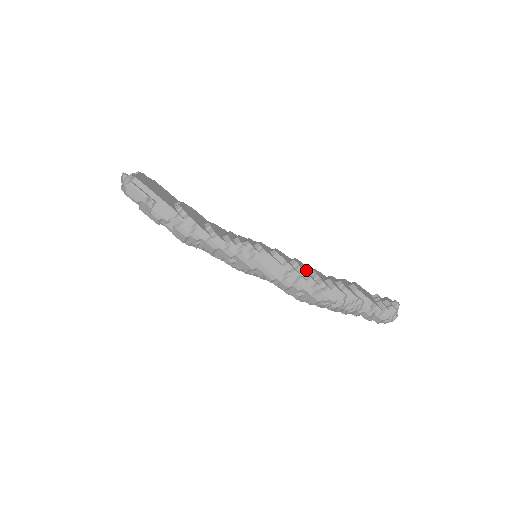
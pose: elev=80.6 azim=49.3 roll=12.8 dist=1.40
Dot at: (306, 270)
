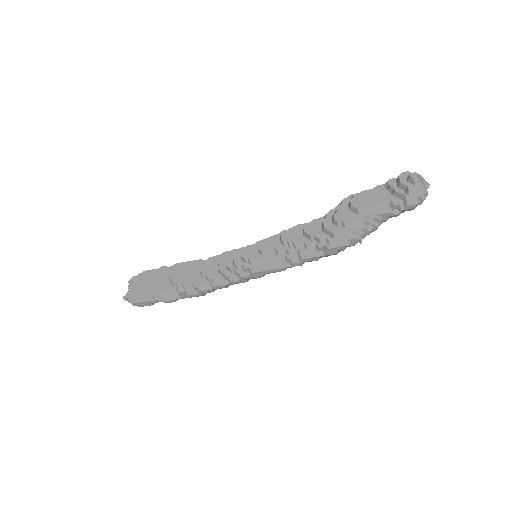
Dot at: (298, 237)
